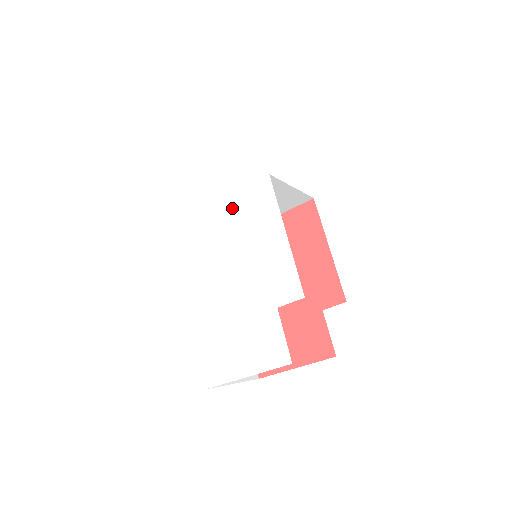
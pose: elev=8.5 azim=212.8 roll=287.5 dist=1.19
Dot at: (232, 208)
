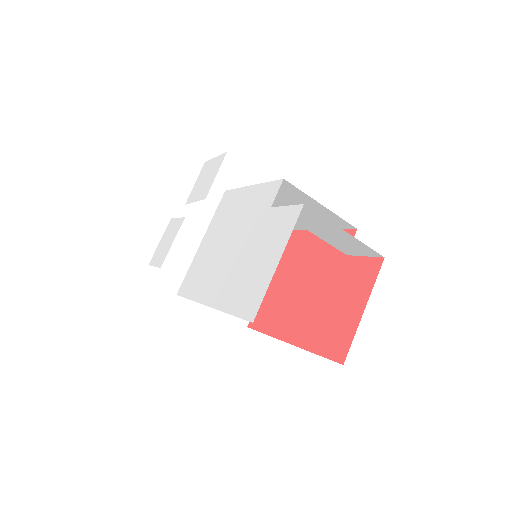
Dot at: (212, 229)
